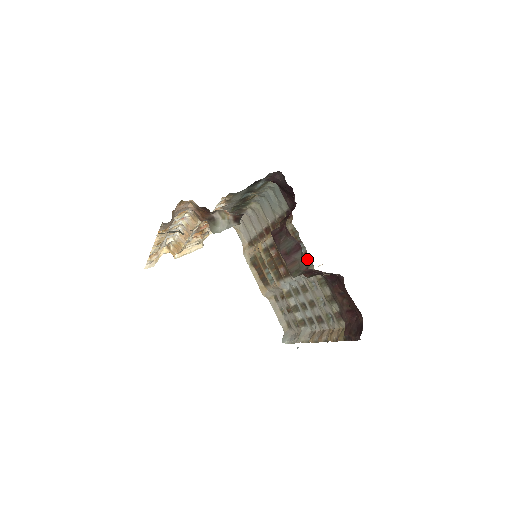
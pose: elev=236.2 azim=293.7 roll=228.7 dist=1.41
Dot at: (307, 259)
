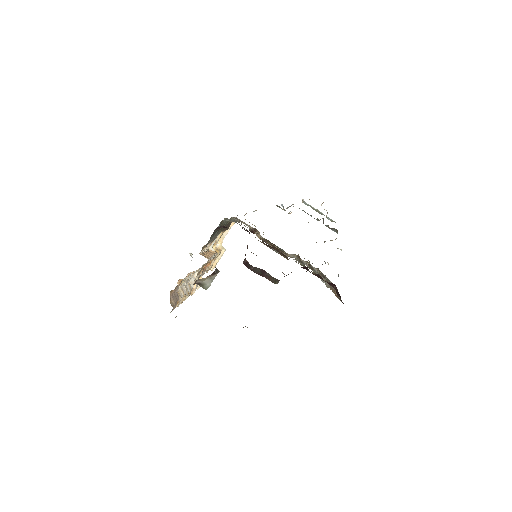
Dot at: (284, 256)
